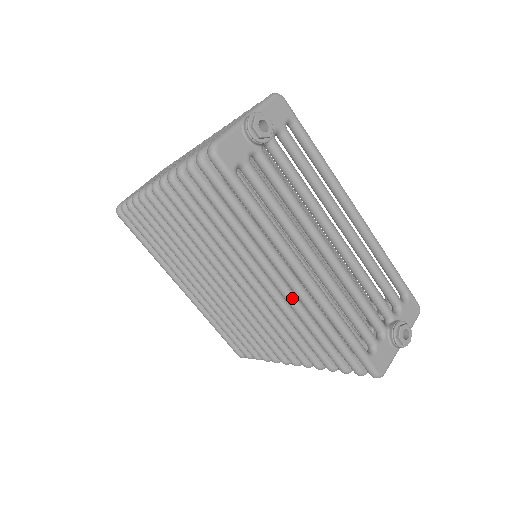
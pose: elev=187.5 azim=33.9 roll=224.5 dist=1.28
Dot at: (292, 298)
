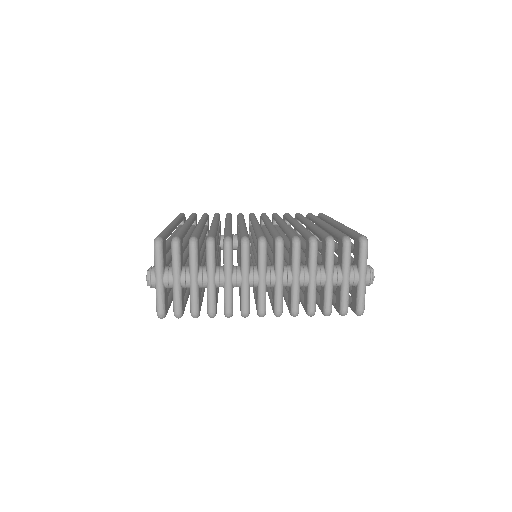
Dot at: occluded
